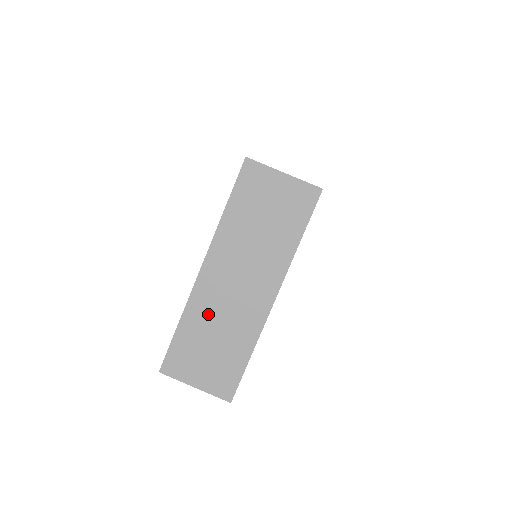
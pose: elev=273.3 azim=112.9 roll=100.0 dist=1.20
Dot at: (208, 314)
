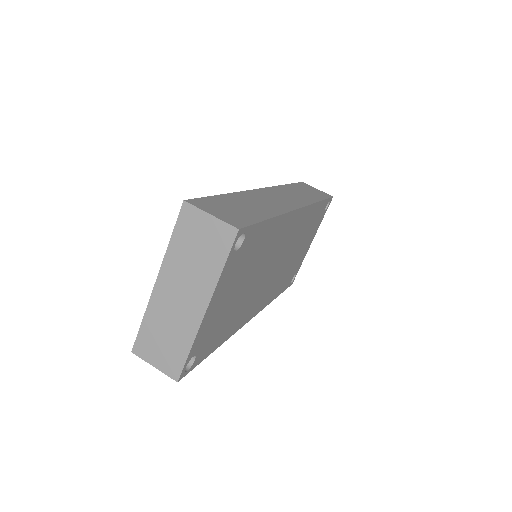
Dot at: (161, 316)
